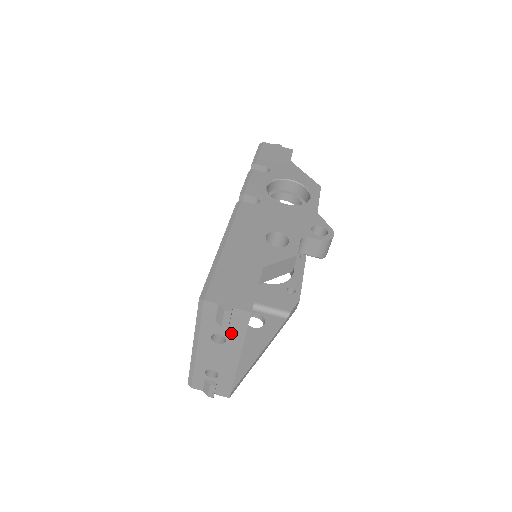
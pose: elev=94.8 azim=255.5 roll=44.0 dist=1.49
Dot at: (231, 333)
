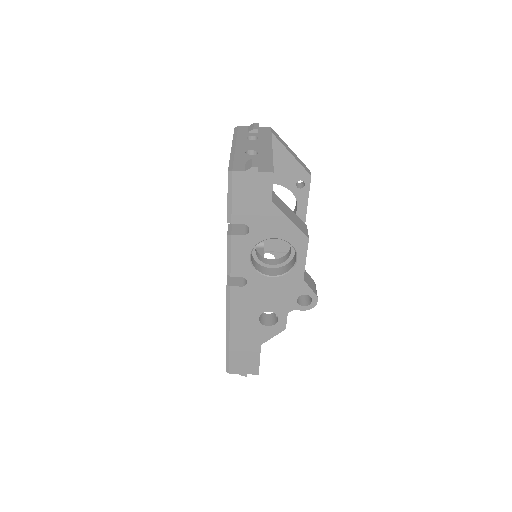
Dot at: occluded
